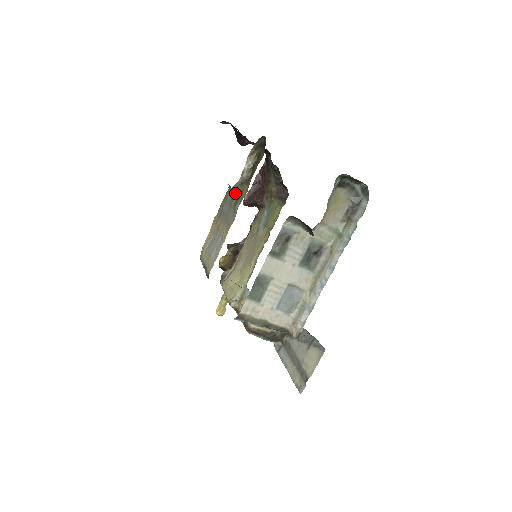
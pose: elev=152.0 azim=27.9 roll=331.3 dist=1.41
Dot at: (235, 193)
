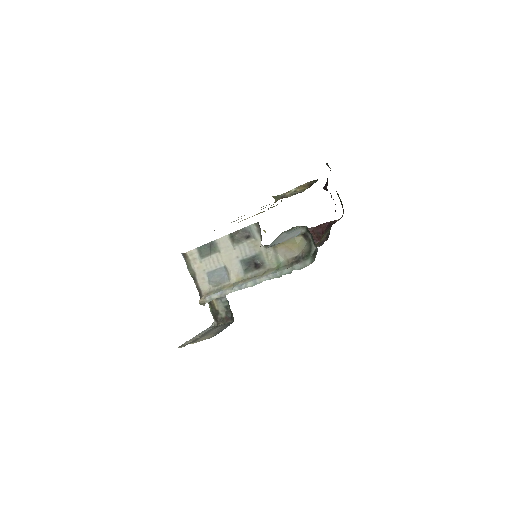
Dot at: occluded
